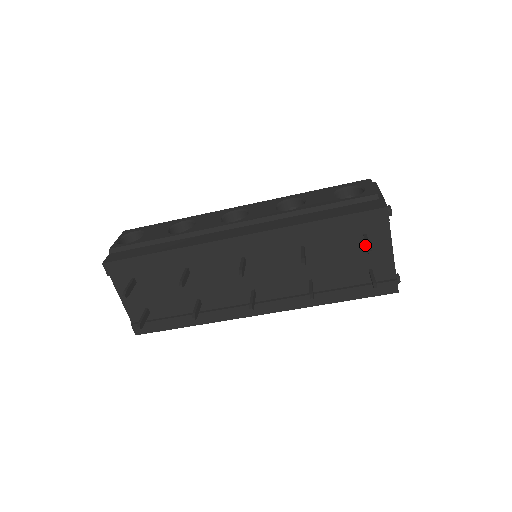
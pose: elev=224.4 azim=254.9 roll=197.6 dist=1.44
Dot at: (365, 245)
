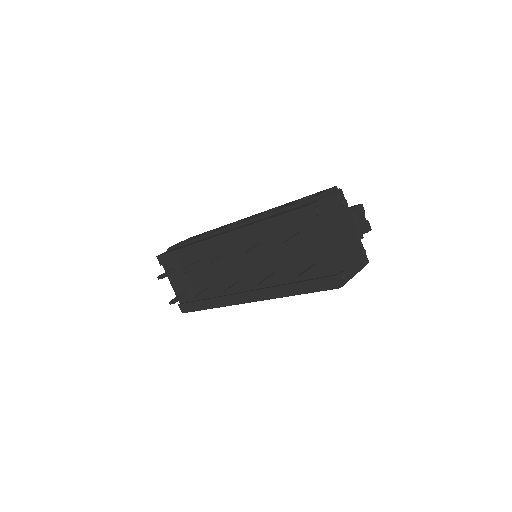
Dot at: (304, 242)
